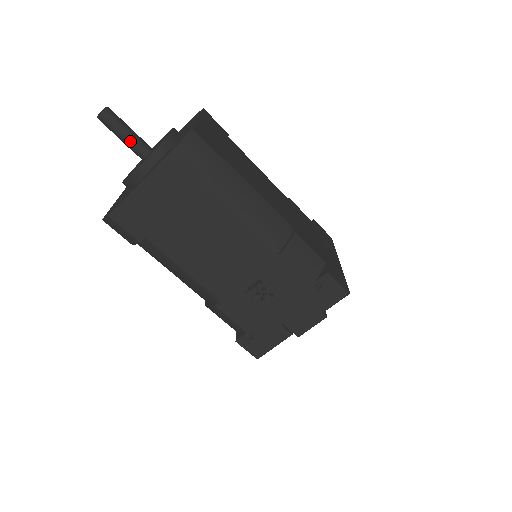
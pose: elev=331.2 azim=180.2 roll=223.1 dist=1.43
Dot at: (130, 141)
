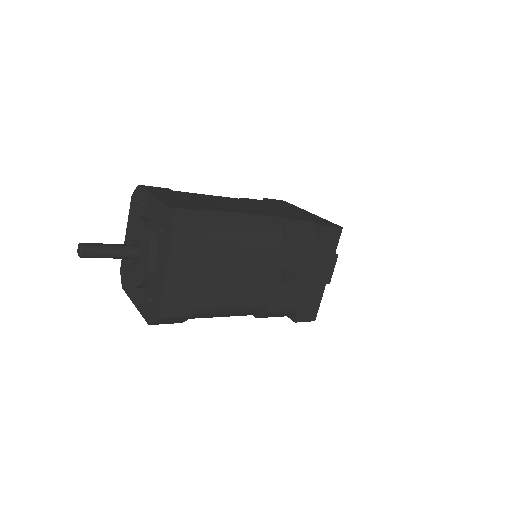
Dot at: (118, 253)
